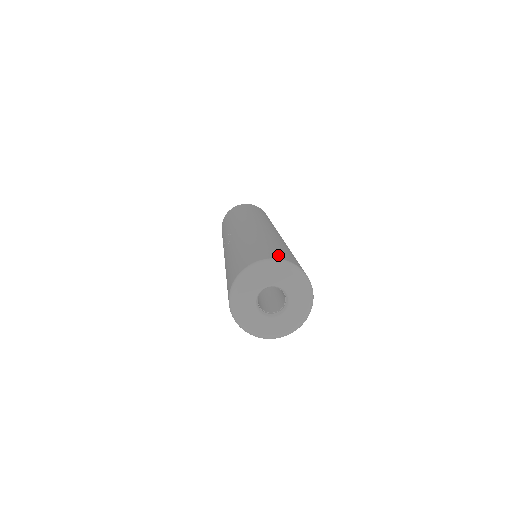
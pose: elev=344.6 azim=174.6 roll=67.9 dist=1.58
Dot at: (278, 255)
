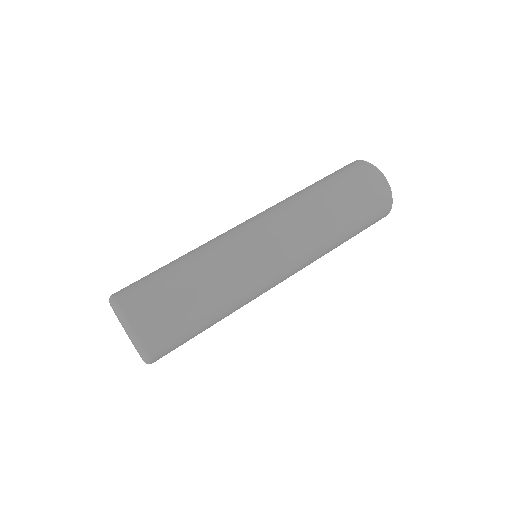
Dot at: (153, 334)
